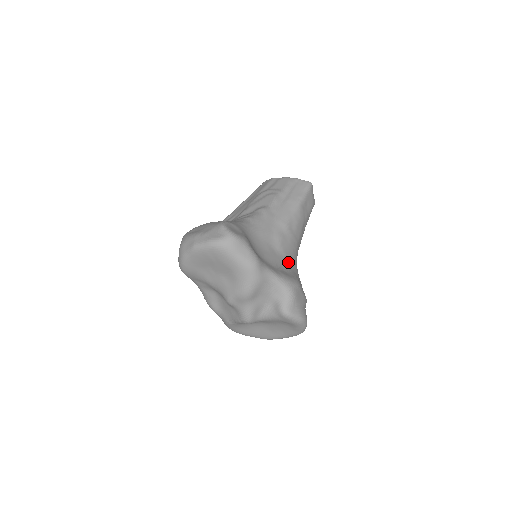
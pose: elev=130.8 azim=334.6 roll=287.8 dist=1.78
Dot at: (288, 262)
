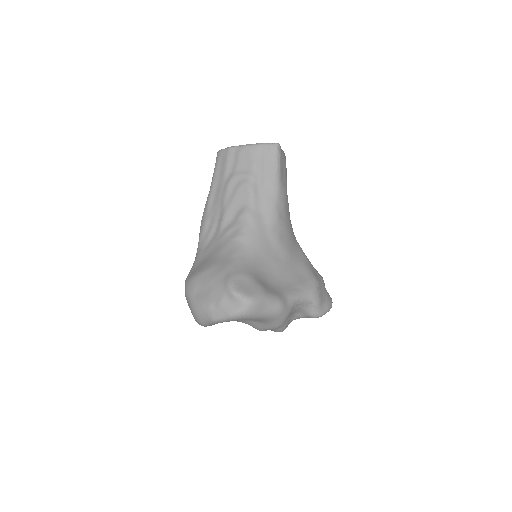
Dot at: (293, 255)
